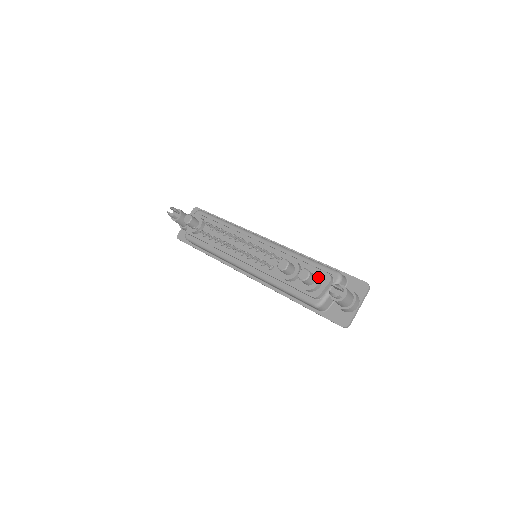
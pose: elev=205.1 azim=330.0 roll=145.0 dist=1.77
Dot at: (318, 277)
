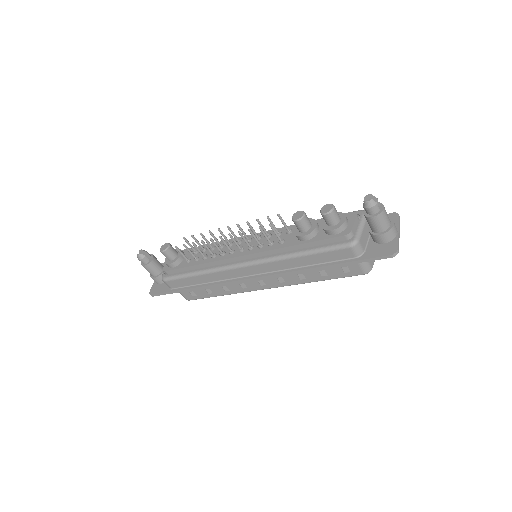
Dot at: (342, 214)
